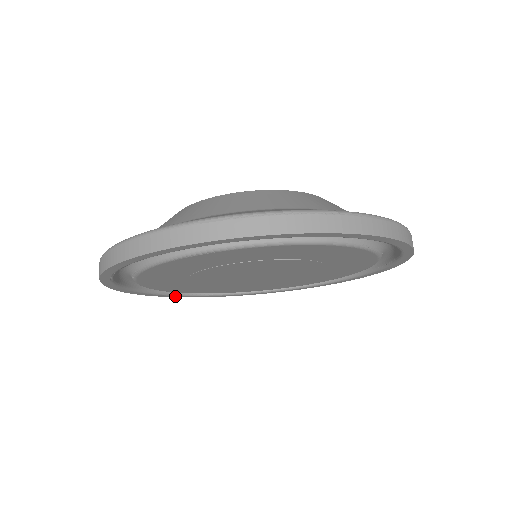
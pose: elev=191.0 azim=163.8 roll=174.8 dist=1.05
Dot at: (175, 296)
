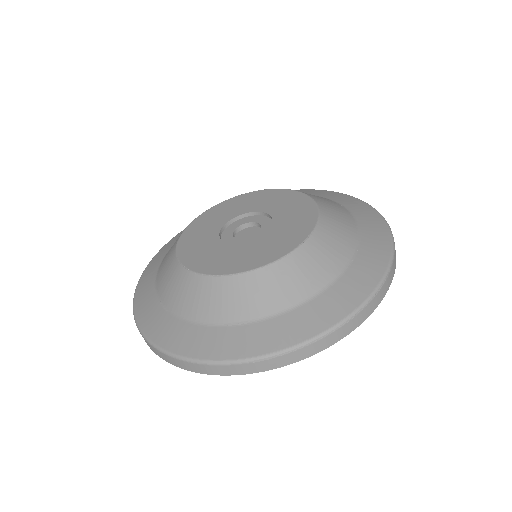
Dot at: occluded
